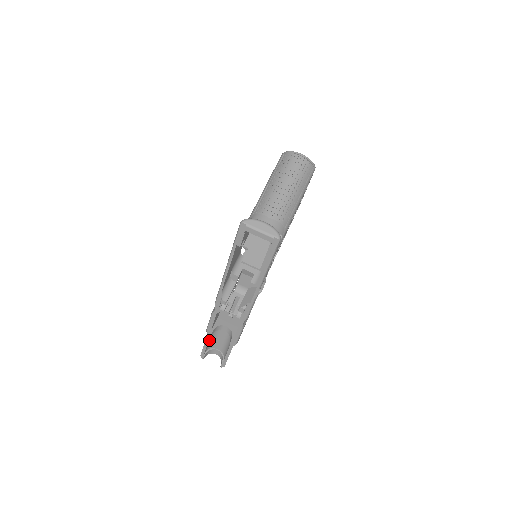
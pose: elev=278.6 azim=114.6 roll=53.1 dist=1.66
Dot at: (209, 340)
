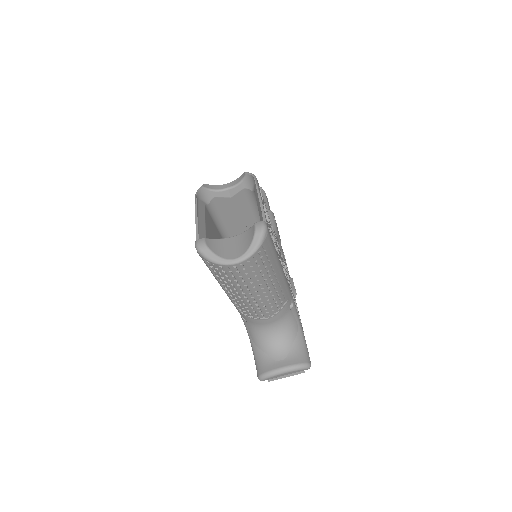
Dot at: occluded
